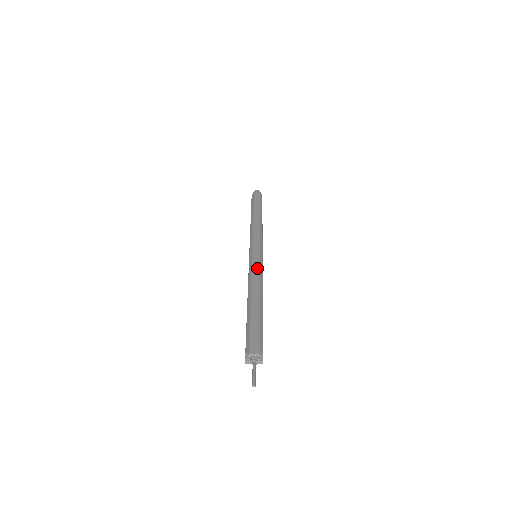
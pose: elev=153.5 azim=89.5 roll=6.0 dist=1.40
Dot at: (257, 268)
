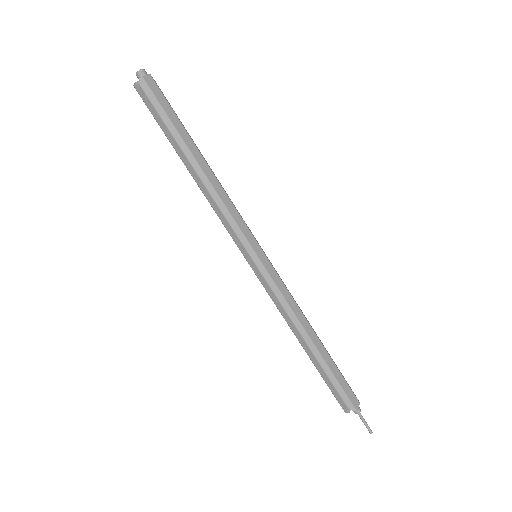
Dot at: (284, 288)
